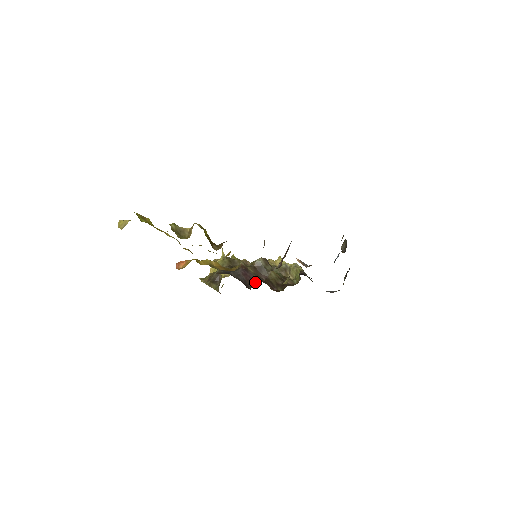
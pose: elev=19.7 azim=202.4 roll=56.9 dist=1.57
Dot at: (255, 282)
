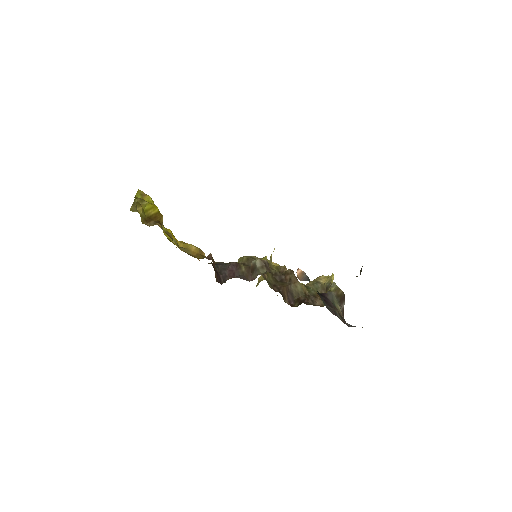
Dot at: occluded
